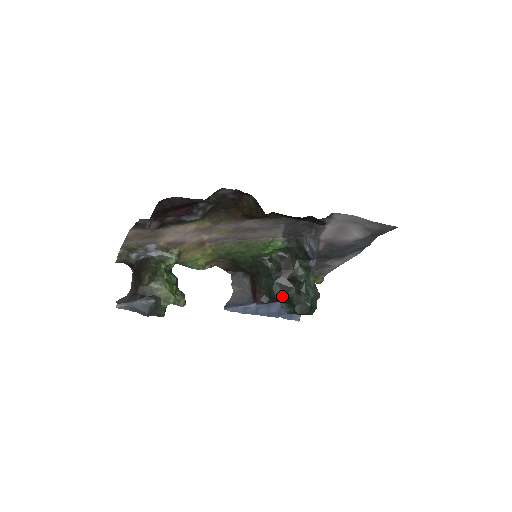
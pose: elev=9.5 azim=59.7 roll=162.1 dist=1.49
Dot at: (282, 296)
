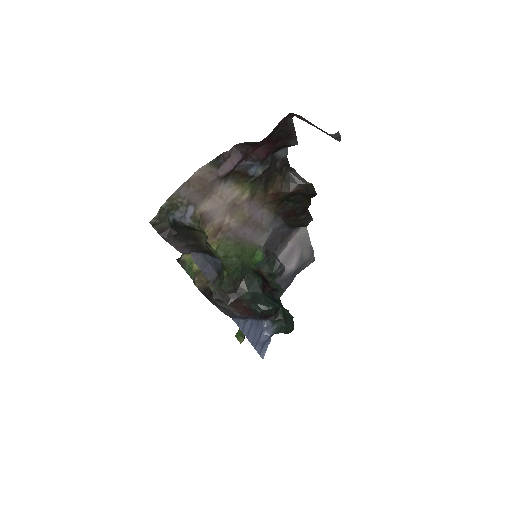
Dot at: (275, 305)
